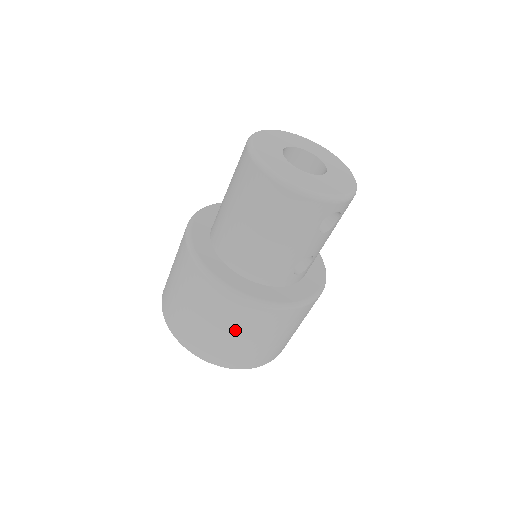
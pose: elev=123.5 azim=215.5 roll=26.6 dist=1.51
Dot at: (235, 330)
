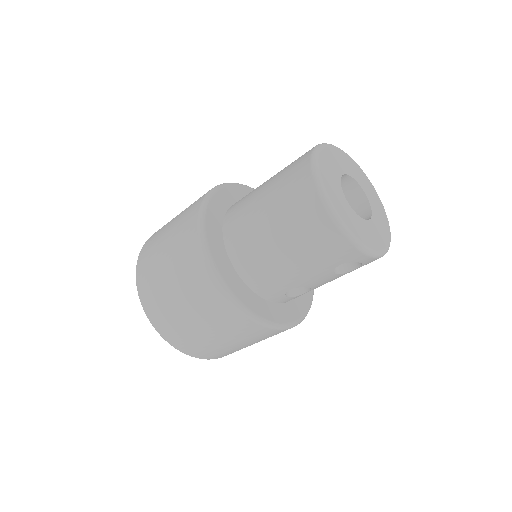
Dot at: (201, 317)
